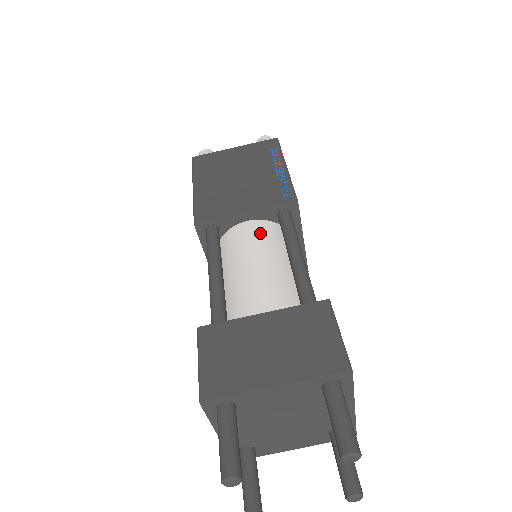
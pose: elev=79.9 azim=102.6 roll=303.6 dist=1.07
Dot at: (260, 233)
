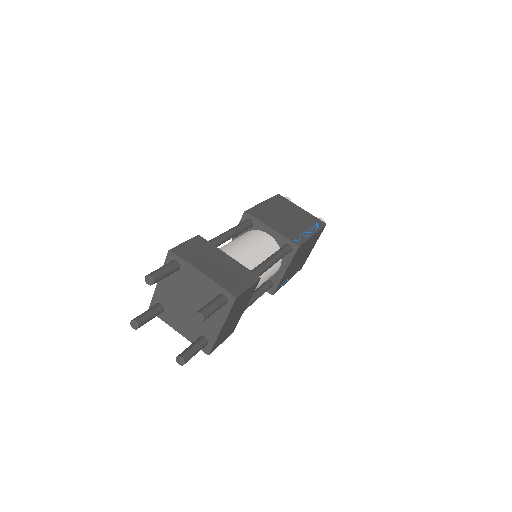
Dot at: (267, 242)
